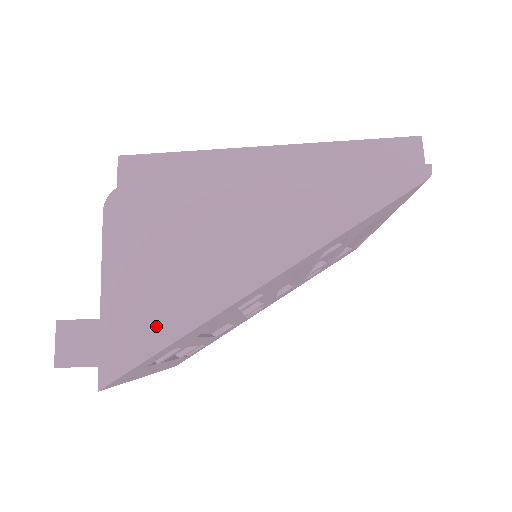
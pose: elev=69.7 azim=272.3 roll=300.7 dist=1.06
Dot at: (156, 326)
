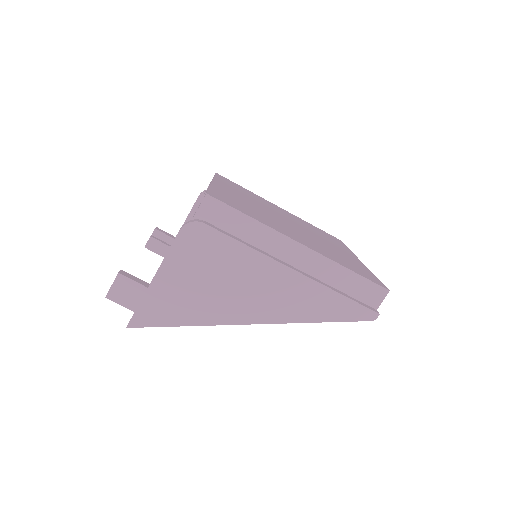
Dot at: (175, 313)
